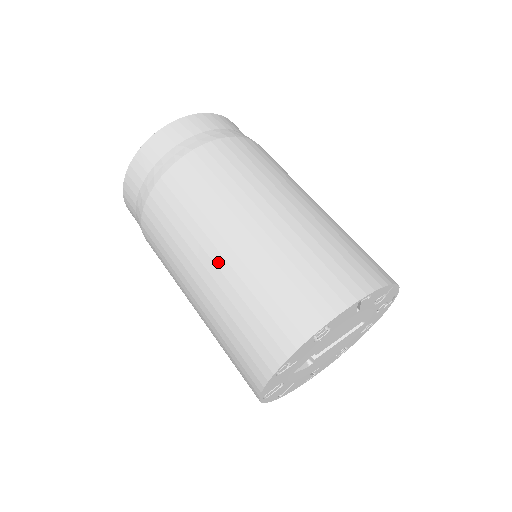
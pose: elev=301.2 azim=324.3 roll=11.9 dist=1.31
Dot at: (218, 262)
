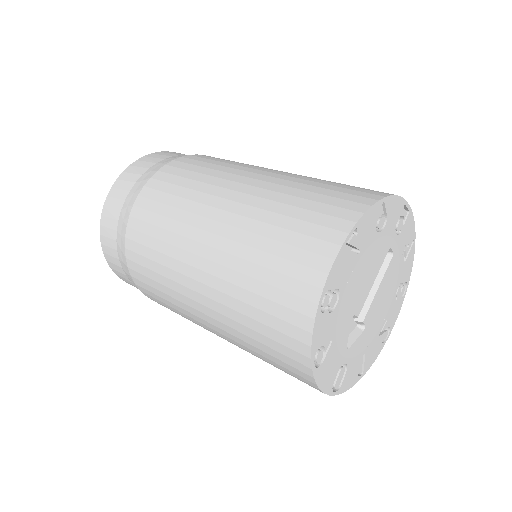
Dot at: (205, 292)
